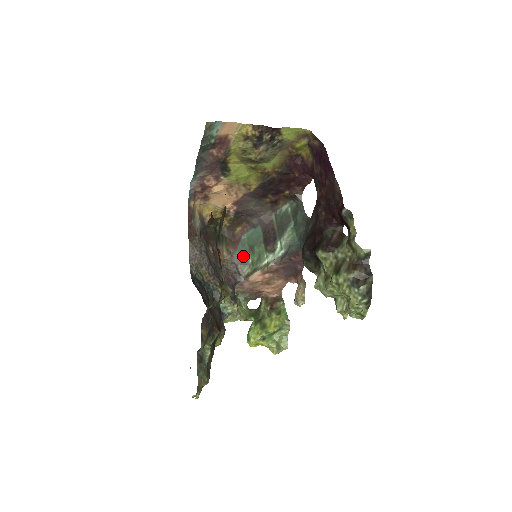
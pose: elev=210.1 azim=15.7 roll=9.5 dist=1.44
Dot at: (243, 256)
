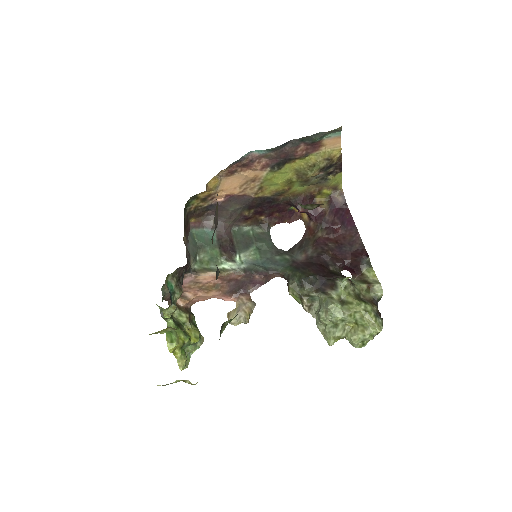
Dot at: (194, 249)
